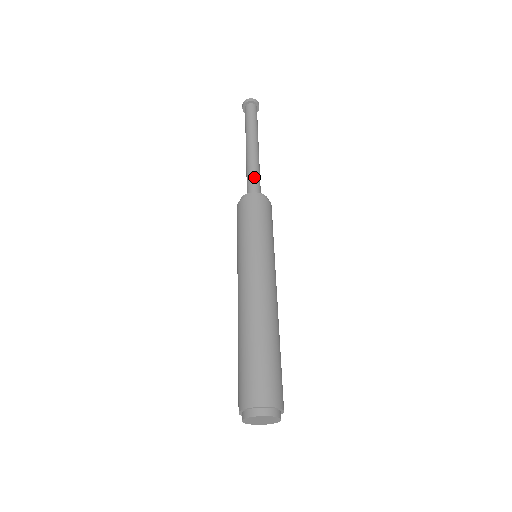
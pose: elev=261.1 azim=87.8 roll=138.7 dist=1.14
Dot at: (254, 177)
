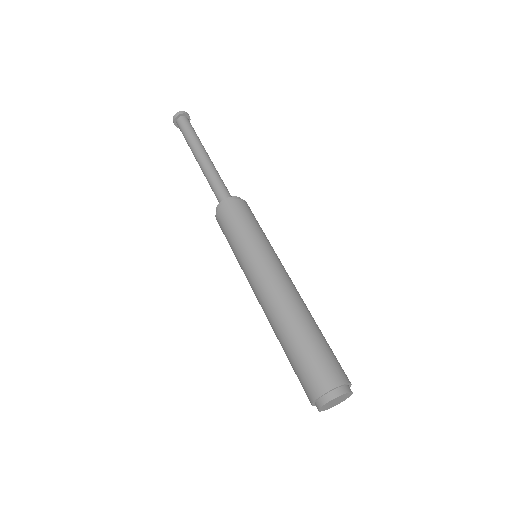
Dot at: (218, 184)
